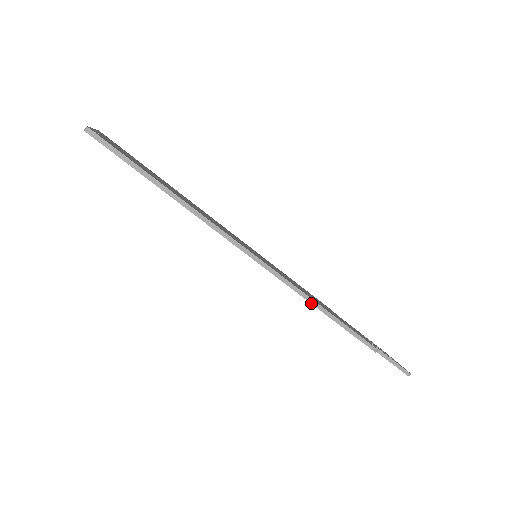
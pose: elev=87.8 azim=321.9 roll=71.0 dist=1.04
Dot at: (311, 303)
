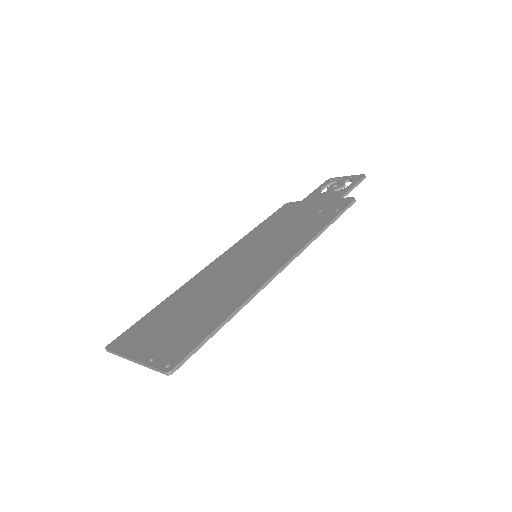
Dot at: occluded
